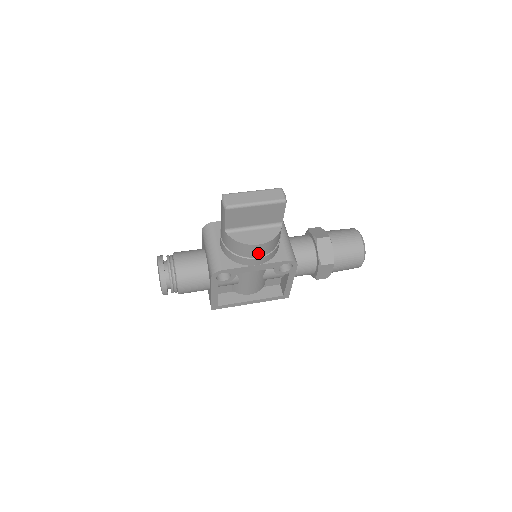
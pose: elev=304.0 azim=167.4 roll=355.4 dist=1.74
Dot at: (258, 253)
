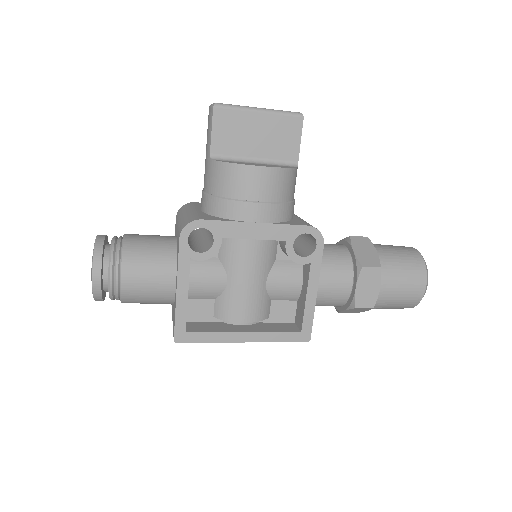
Dot at: (260, 191)
